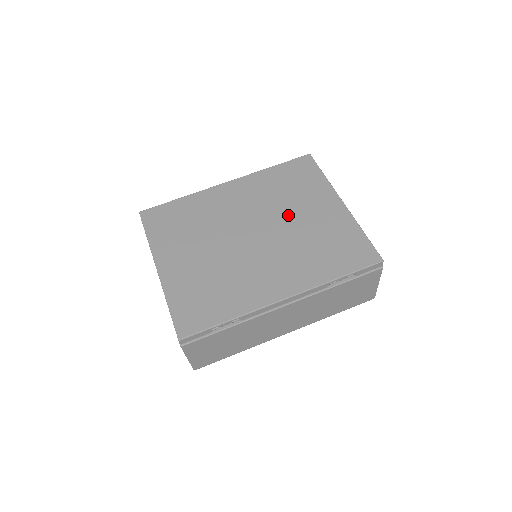
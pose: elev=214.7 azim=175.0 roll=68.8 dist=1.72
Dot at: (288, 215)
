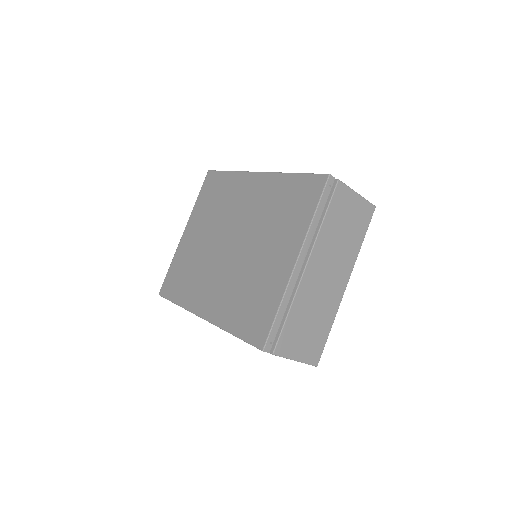
Dot at: (258, 242)
